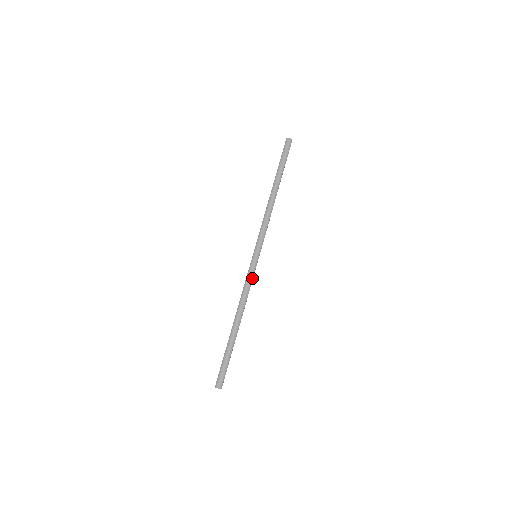
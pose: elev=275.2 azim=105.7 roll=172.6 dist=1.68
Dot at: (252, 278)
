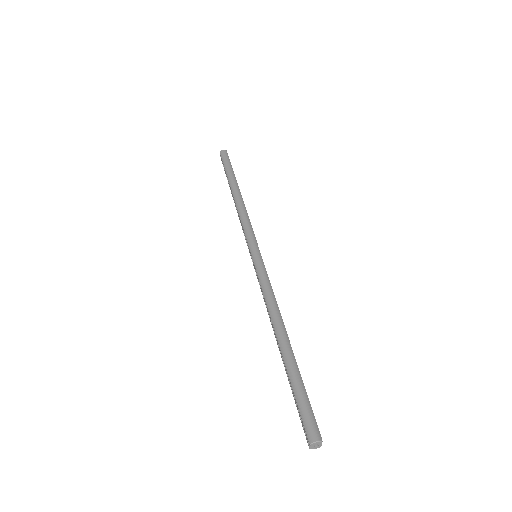
Dot at: (267, 276)
